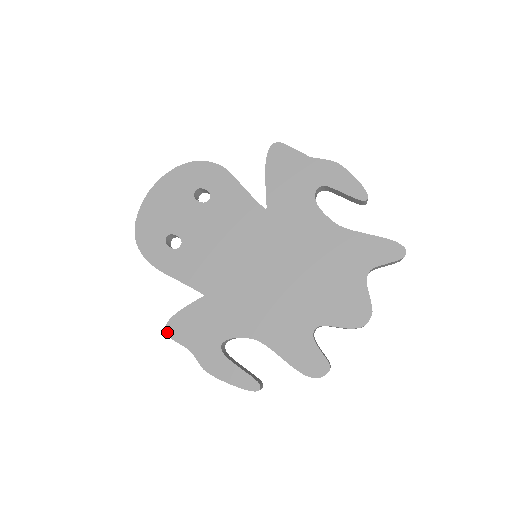
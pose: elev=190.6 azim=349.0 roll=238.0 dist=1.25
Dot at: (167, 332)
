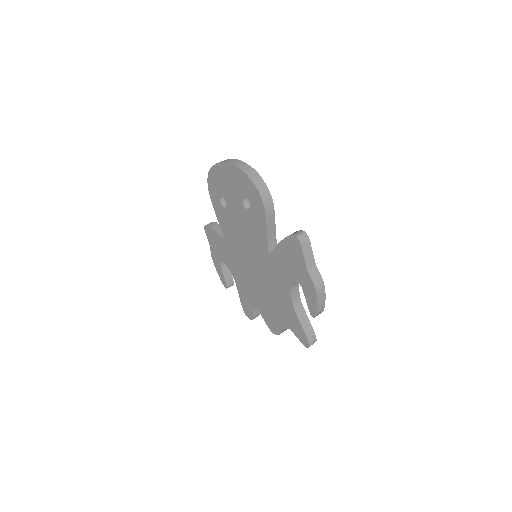
Dot at: (205, 228)
